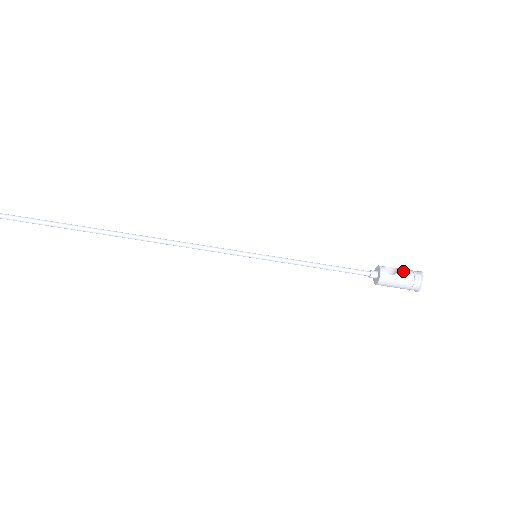
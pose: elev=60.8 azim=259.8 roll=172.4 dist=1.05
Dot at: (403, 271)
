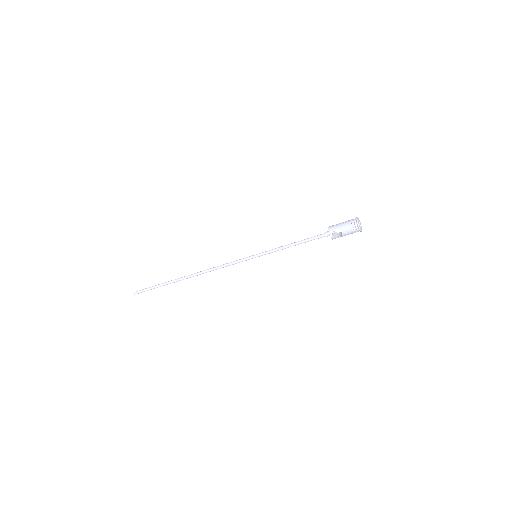
Dot at: (346, 232)
